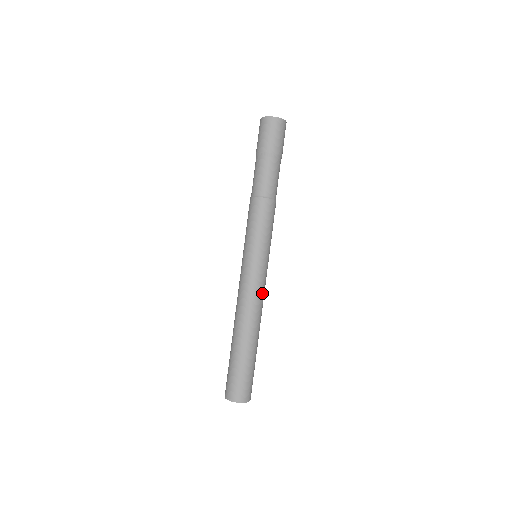
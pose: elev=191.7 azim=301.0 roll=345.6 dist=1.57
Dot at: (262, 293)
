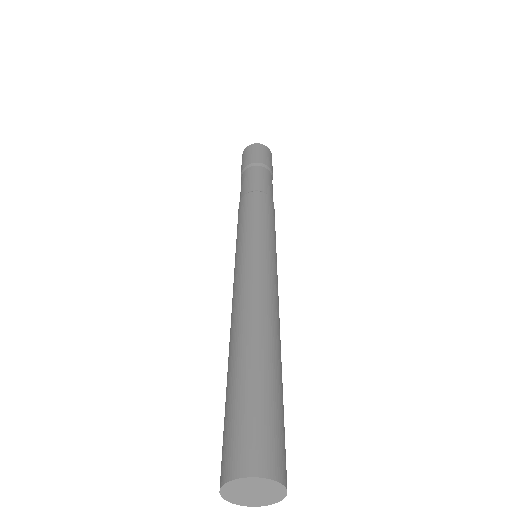
Dot at: (265, 280)
